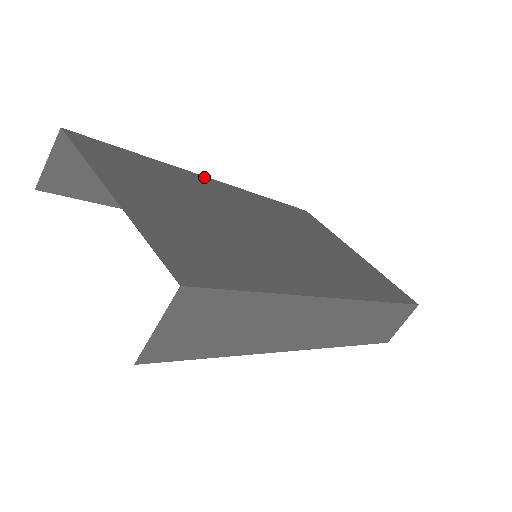
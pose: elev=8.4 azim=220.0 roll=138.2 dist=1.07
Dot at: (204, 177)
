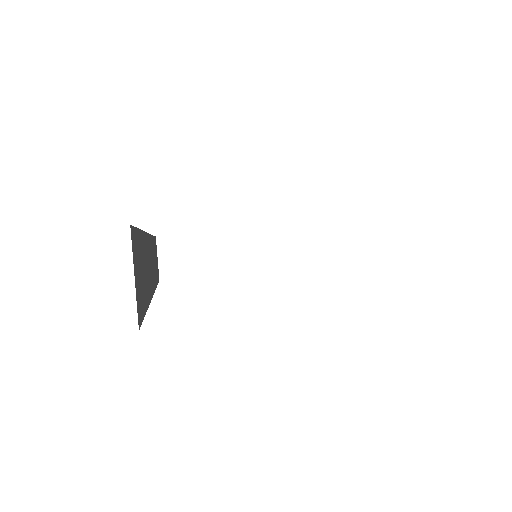
Dot at: occluded
